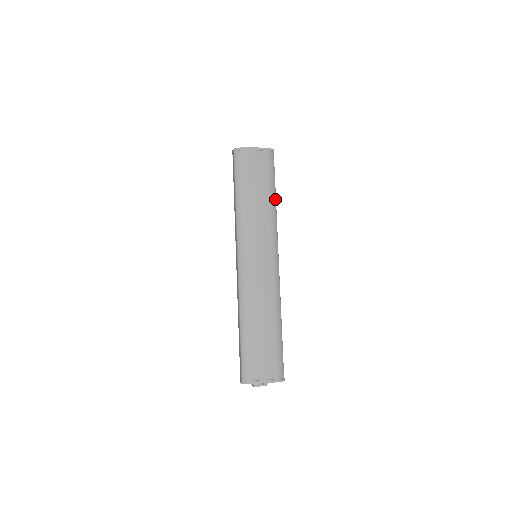
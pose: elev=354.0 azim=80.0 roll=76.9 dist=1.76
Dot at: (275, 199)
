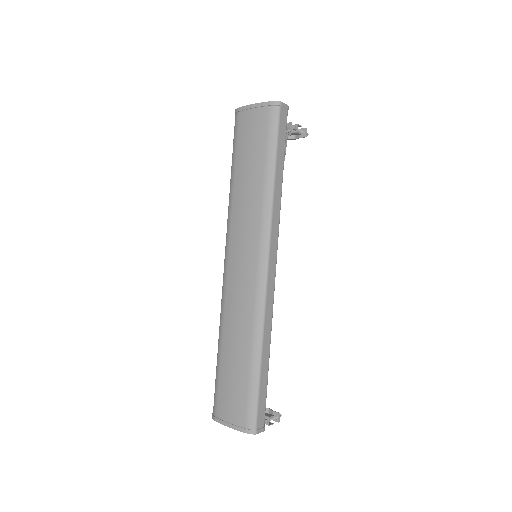
Dot at: (273, 176)
